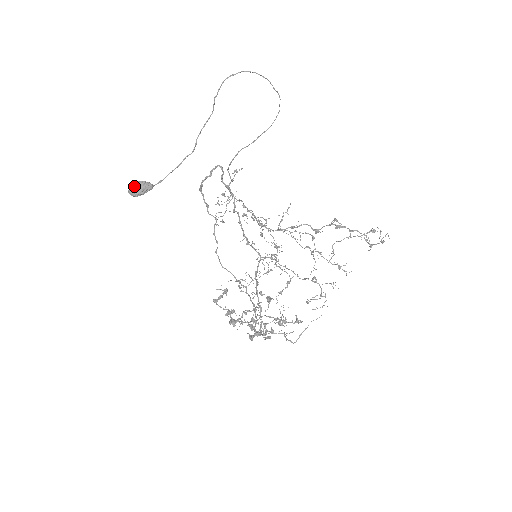
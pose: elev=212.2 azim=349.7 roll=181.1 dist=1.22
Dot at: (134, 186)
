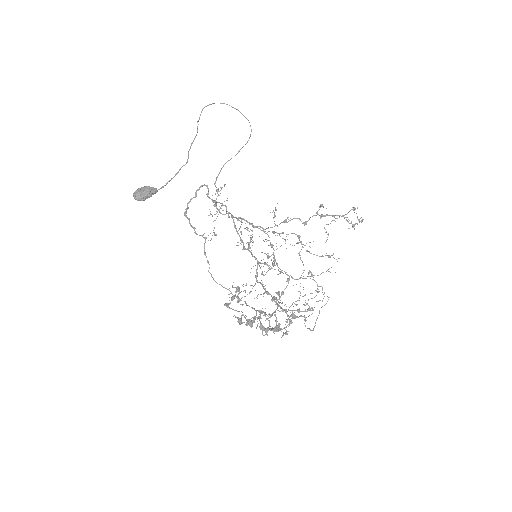
Dot at: (139, 190)
